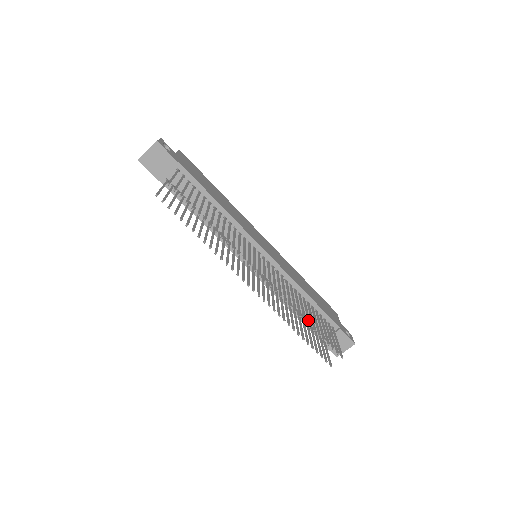
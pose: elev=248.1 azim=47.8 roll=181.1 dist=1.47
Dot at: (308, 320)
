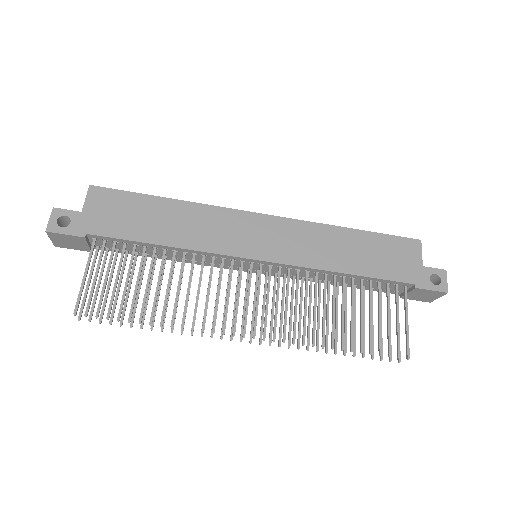
Dot at: occluded
